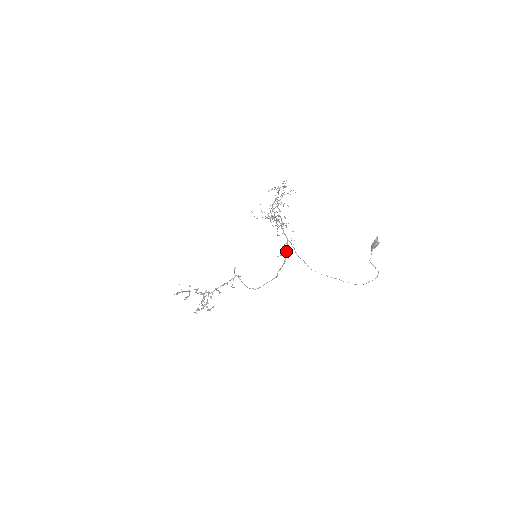
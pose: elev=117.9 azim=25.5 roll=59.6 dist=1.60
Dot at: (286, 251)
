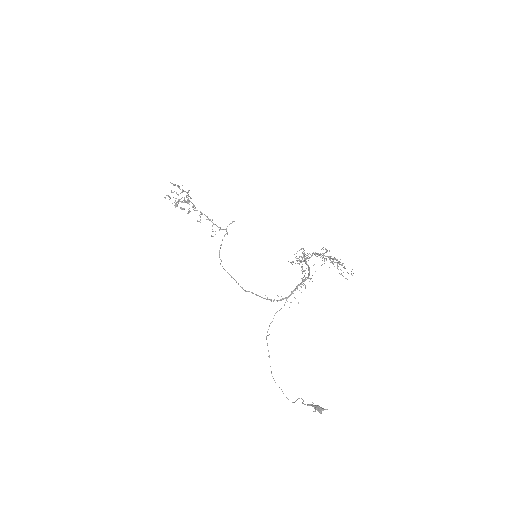
Dot at: occluded
